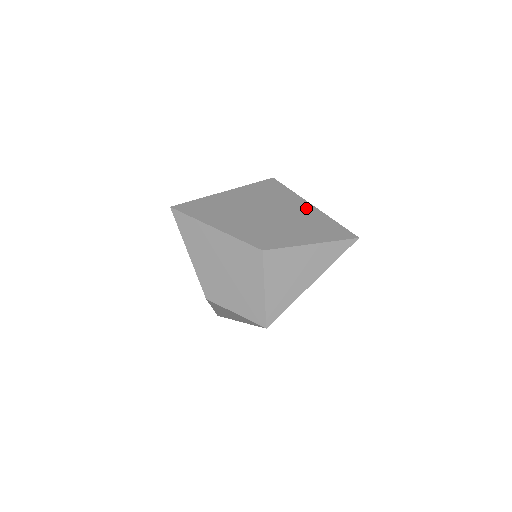
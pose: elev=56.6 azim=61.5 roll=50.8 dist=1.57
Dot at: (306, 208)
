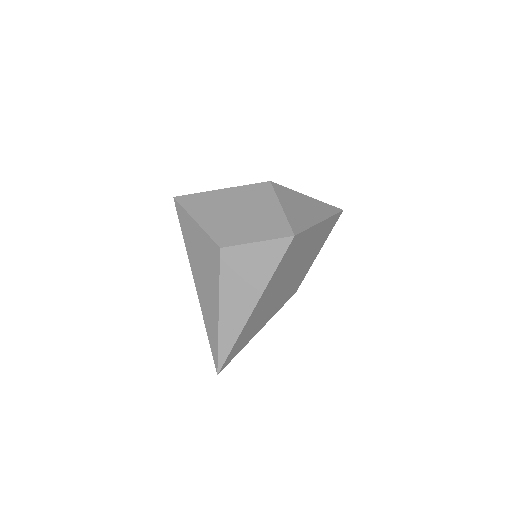
Dot at: occluded
